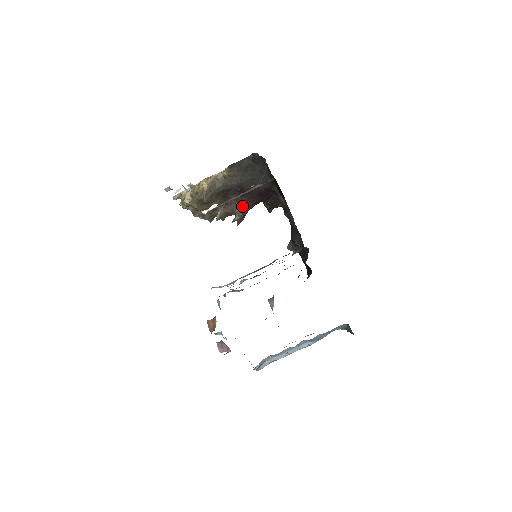
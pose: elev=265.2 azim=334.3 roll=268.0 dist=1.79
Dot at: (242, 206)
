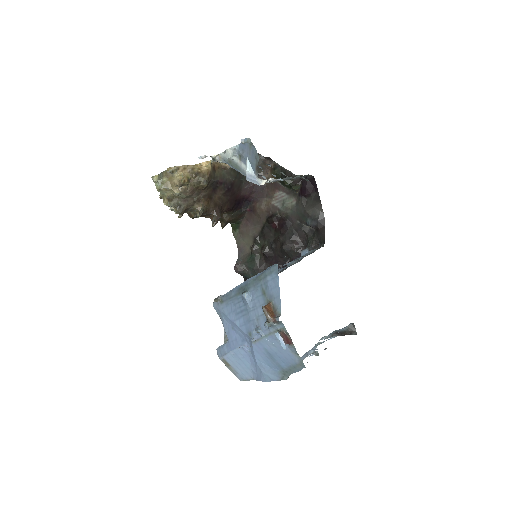
Dot at: (221, 207)
